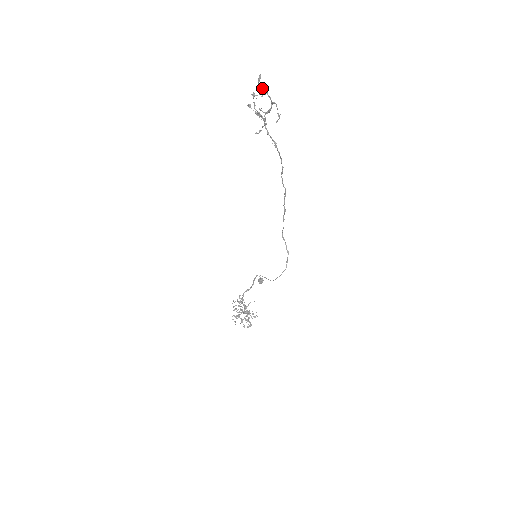
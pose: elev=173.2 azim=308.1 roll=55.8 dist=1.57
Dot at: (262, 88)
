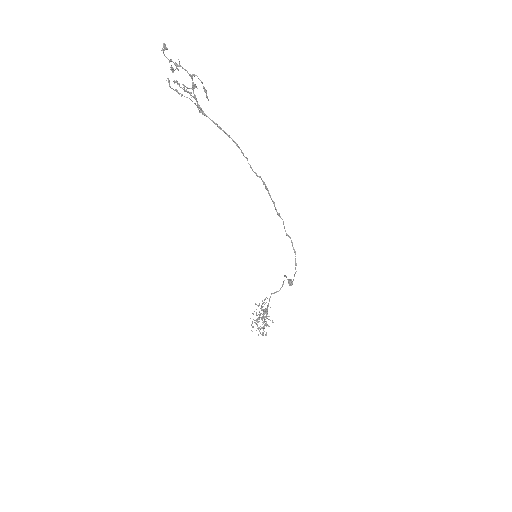
Dot at: (171, 60)
